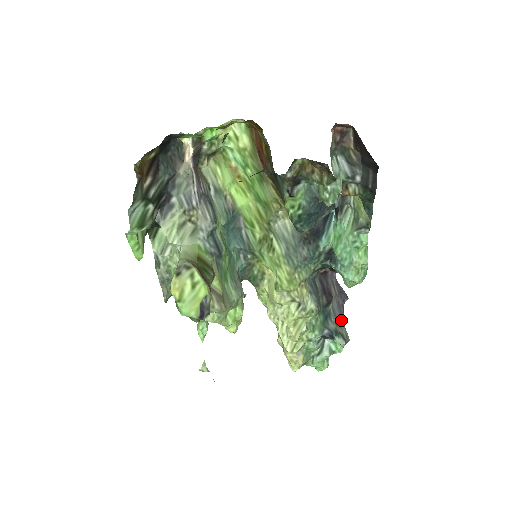
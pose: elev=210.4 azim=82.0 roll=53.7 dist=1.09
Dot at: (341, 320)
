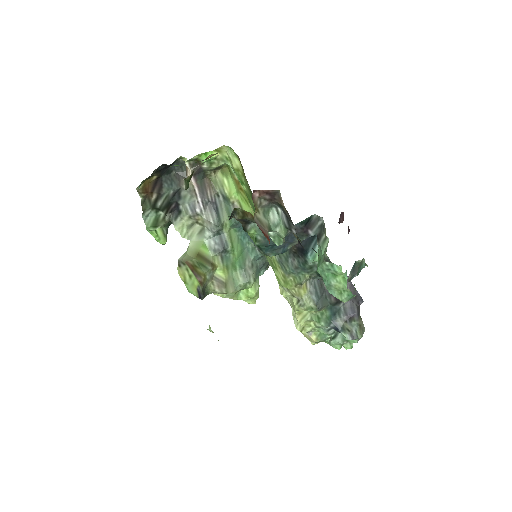
Dot at: (353, 318)
